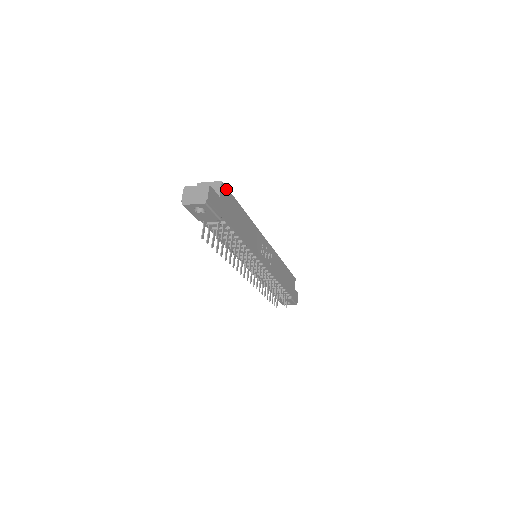
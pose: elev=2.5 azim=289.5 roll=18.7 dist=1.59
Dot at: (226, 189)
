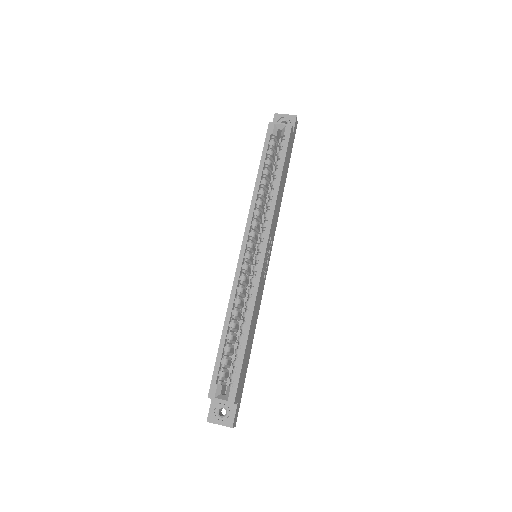
Dot at: (237, 391)
